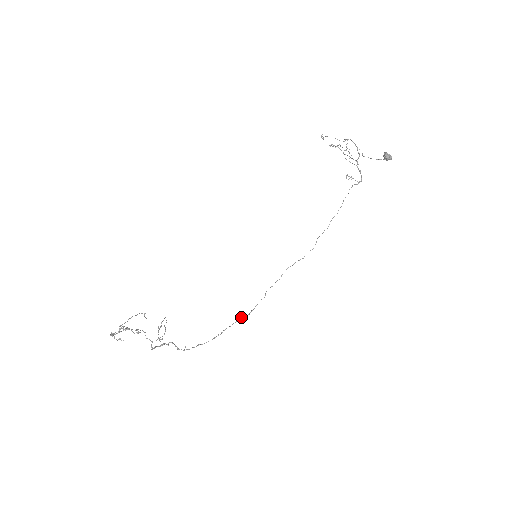
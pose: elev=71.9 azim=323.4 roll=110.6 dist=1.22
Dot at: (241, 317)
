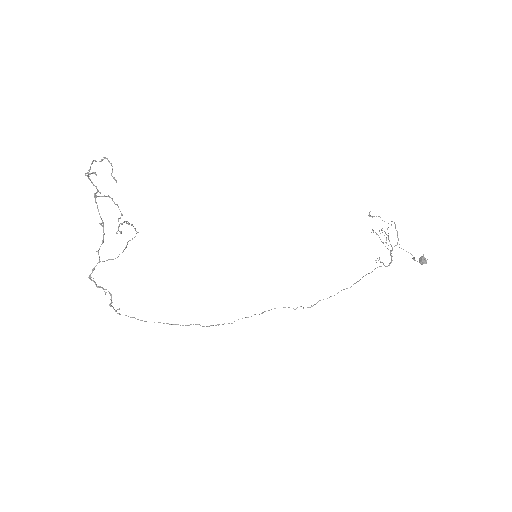
Dot at: occluded
